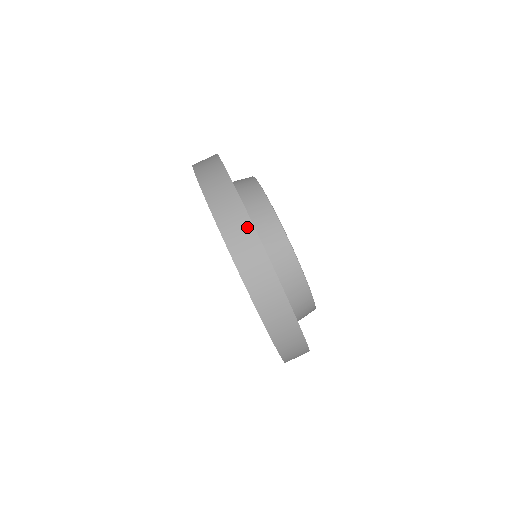
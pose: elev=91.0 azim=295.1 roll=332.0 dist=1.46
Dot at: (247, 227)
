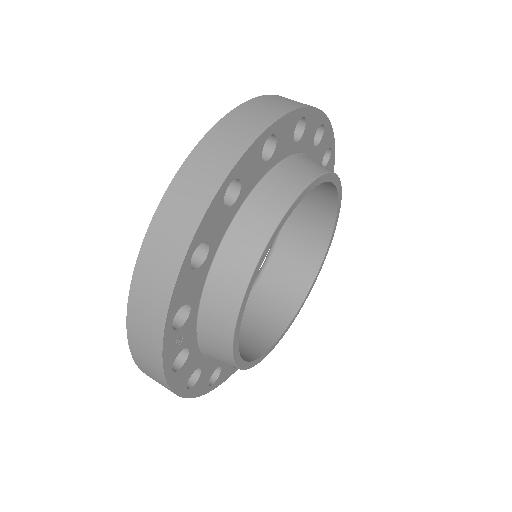
Dot at: occluded
